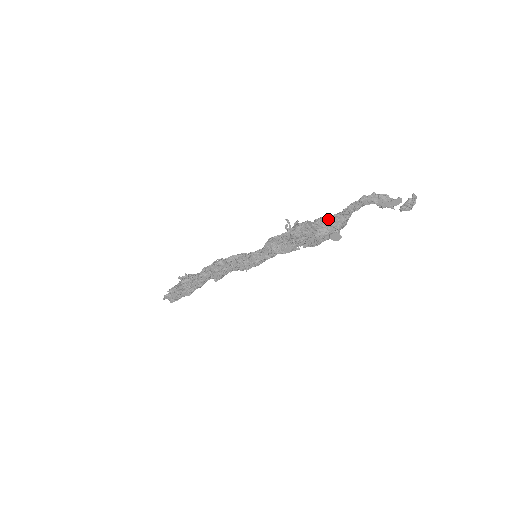
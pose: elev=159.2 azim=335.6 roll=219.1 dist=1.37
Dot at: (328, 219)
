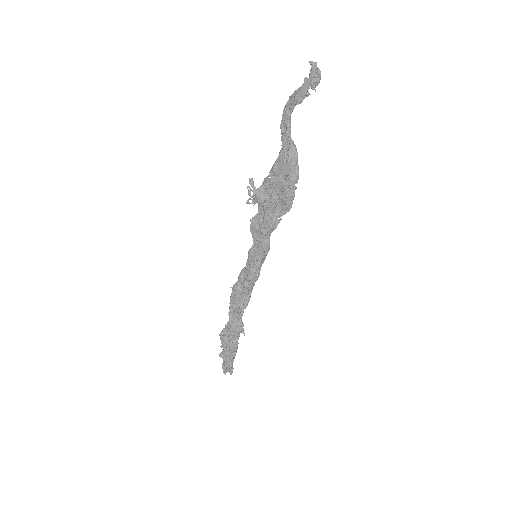
Dot at: (277, 160)
